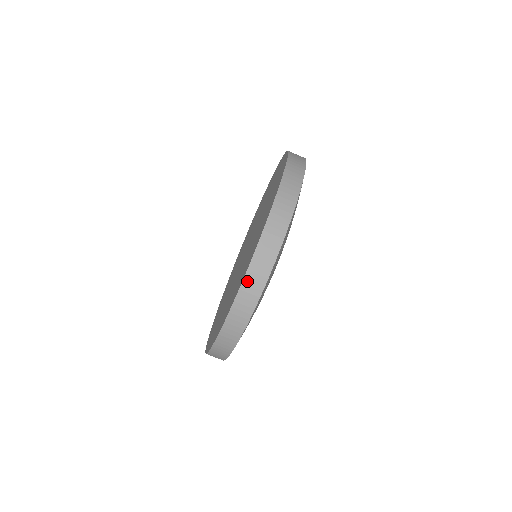
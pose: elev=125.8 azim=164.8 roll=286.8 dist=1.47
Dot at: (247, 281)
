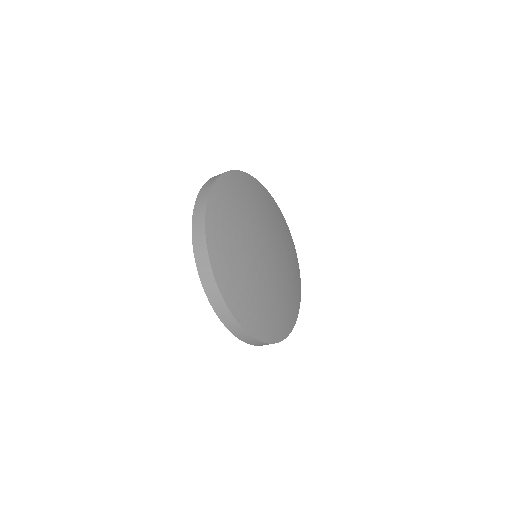
Dot at: (194, 230)
